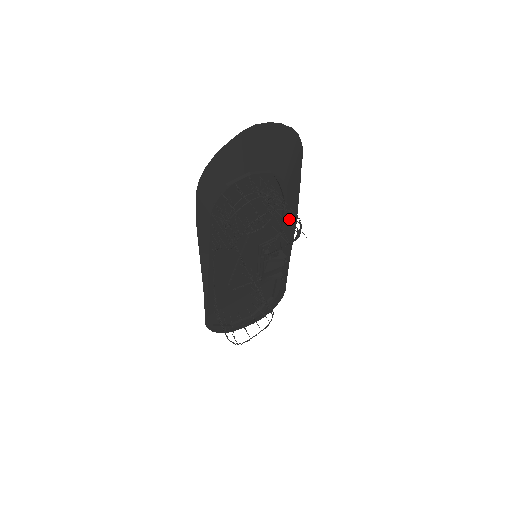
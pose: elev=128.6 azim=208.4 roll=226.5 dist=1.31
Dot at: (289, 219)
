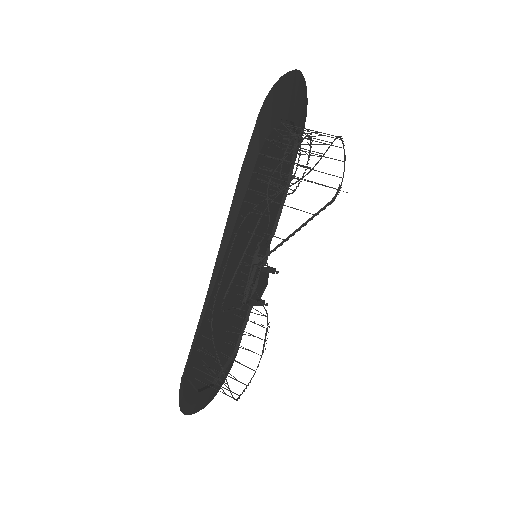
Dot at: occluded
